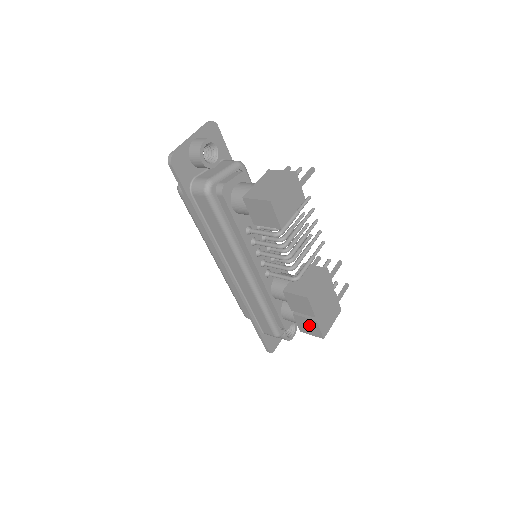
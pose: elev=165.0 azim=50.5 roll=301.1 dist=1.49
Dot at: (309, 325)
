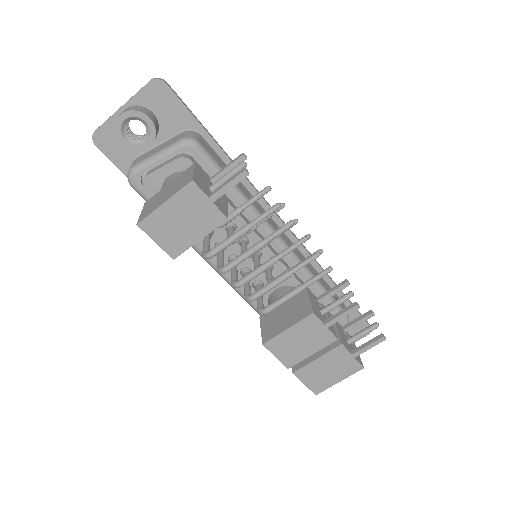
Dot at: occluded
